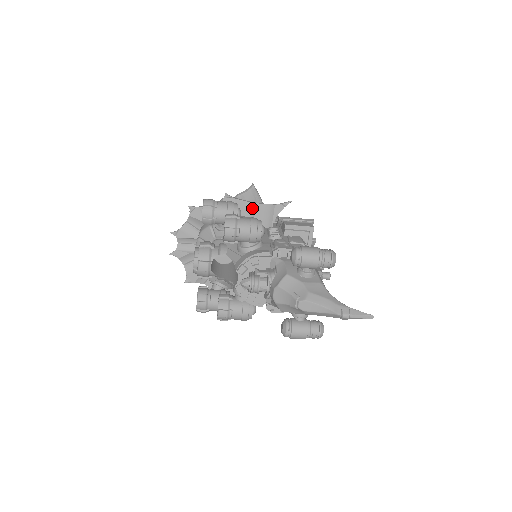
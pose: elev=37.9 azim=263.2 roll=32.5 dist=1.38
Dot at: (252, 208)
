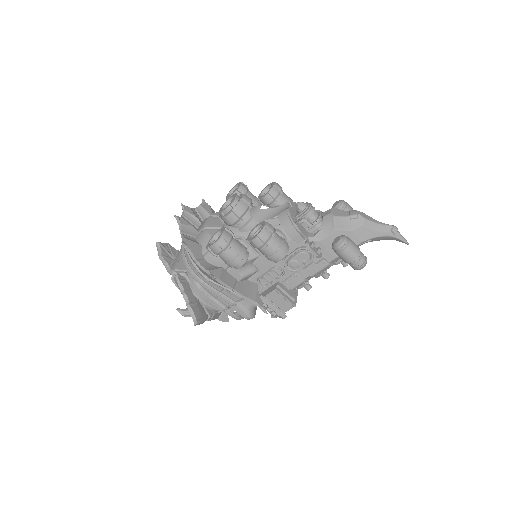
Dot at: occluded
